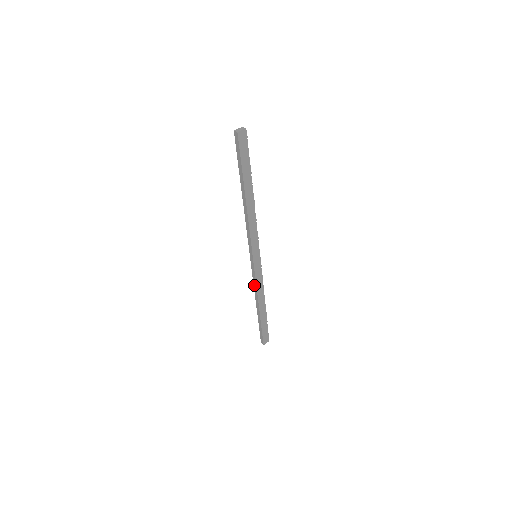
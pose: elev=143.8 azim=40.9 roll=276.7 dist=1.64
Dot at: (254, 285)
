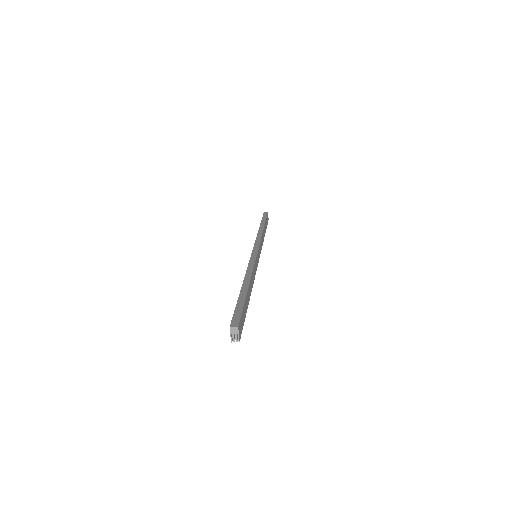
Dot at: (249, 265)
